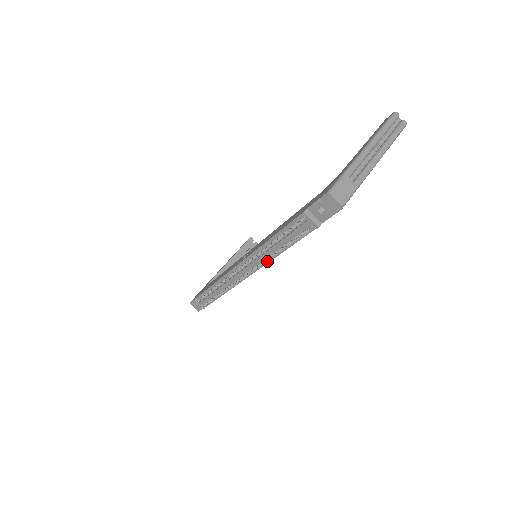
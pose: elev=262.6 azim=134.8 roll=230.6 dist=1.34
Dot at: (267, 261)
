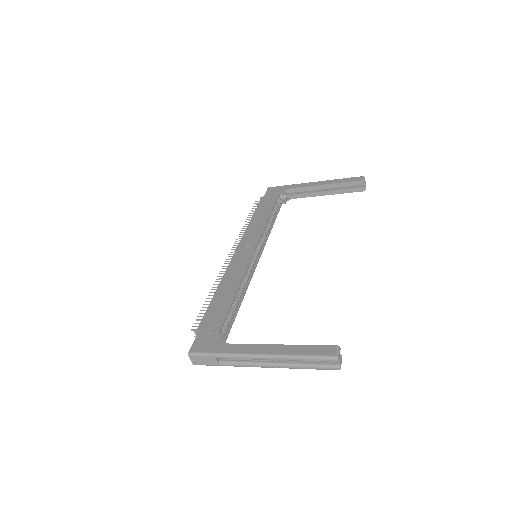
Dot at: occluded
